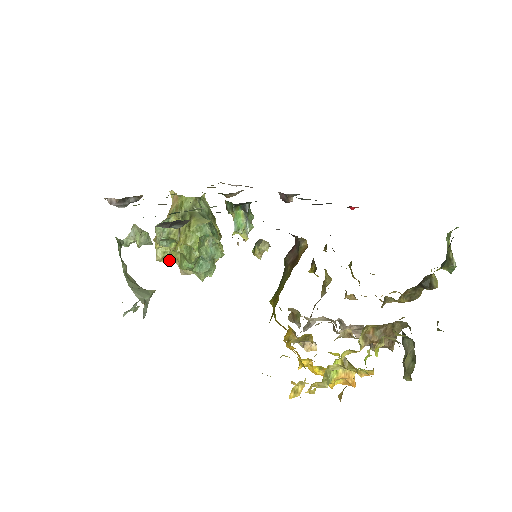
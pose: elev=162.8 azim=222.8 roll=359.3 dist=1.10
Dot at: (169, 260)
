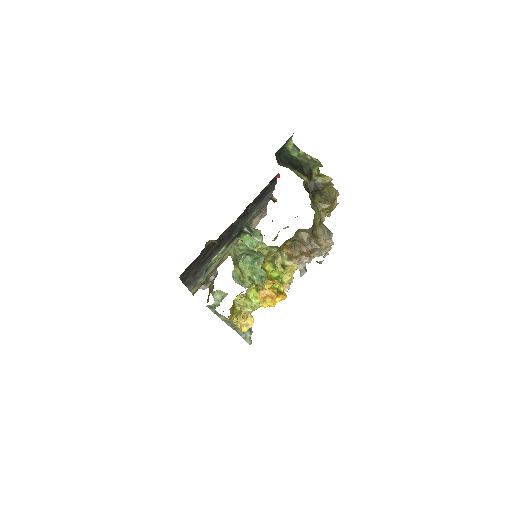
Dot at: occluded
